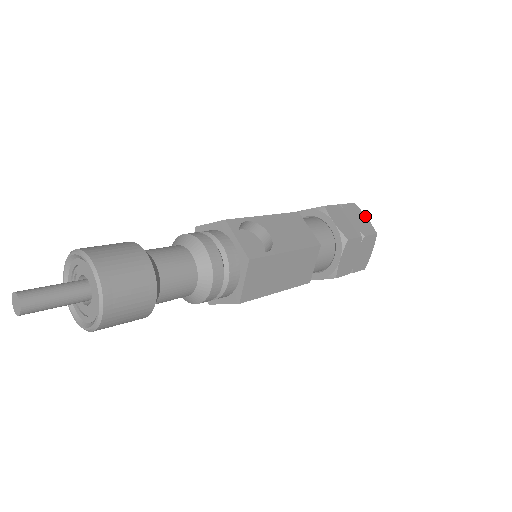
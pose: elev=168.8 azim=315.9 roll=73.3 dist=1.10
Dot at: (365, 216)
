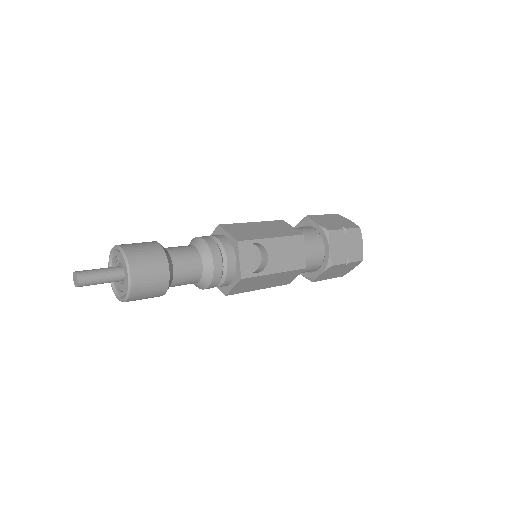
Dot at: (362, 242)
